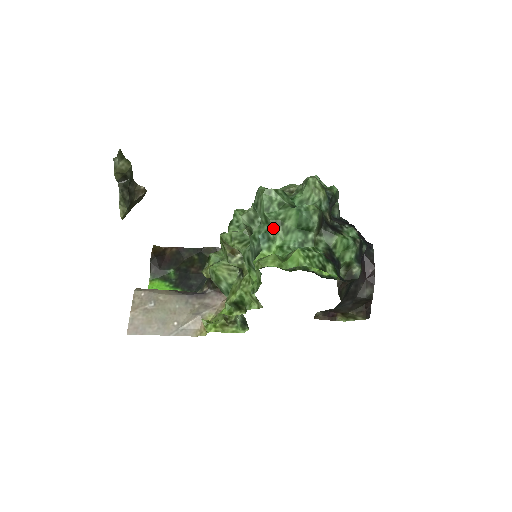
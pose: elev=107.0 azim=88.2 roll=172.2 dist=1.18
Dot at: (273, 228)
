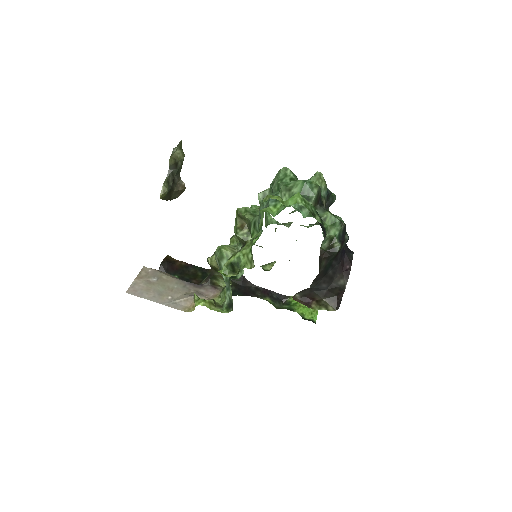
Dot at: (282, 191)
